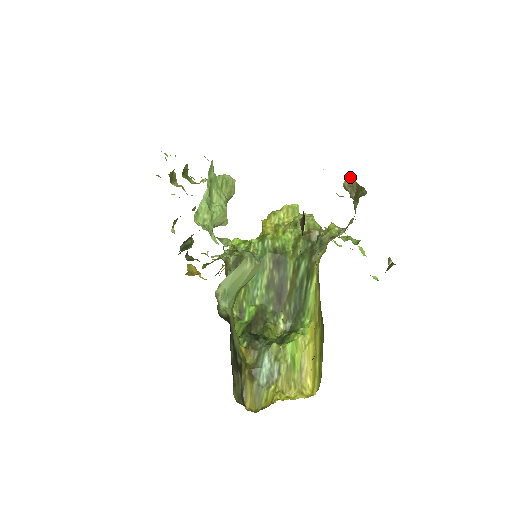
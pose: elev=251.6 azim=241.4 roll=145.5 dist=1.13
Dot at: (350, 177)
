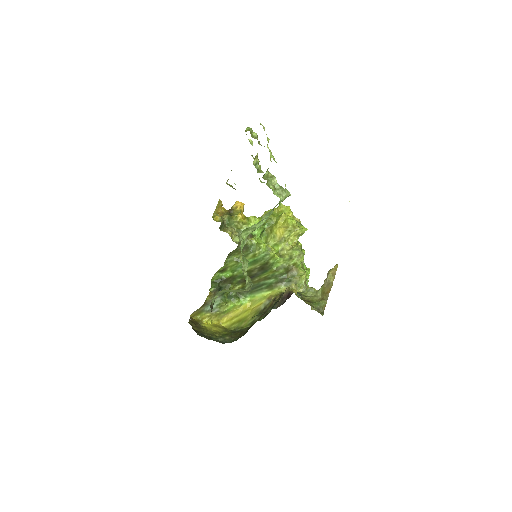
Dot at: occluded
